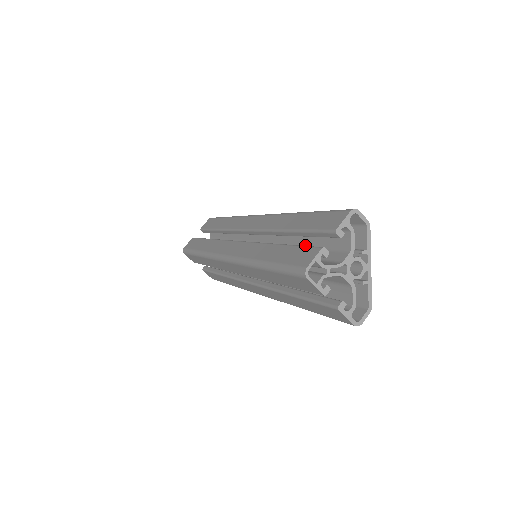
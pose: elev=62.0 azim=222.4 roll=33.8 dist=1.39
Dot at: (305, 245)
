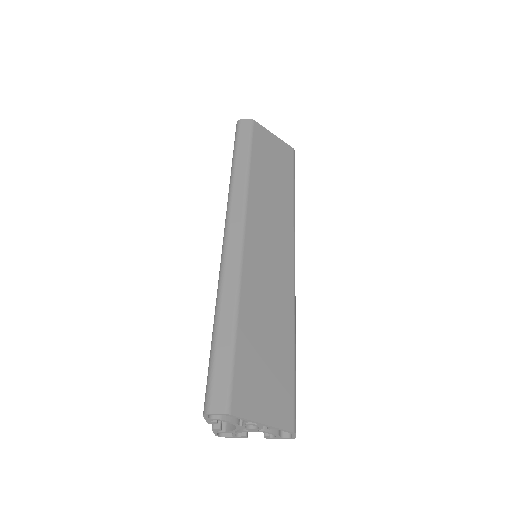
Dot at: occluded
